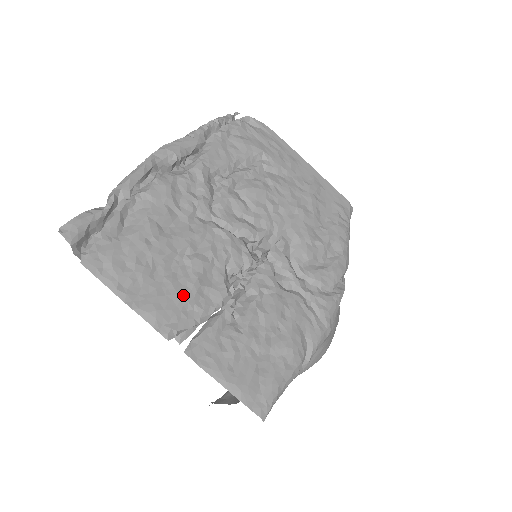
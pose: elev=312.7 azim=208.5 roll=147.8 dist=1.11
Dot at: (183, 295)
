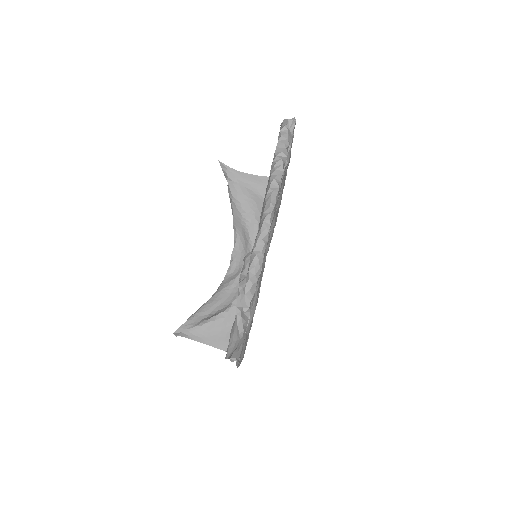
Dot at: occluded
